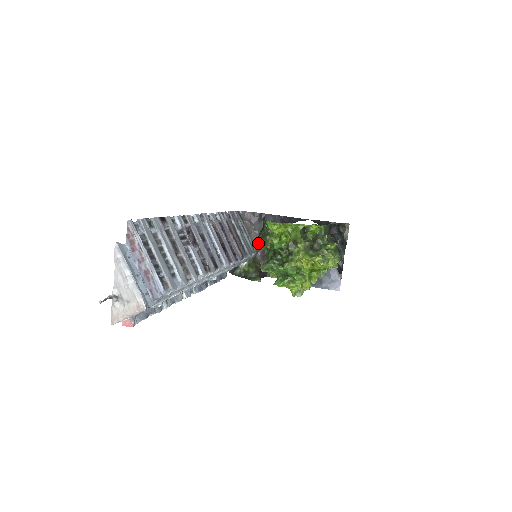
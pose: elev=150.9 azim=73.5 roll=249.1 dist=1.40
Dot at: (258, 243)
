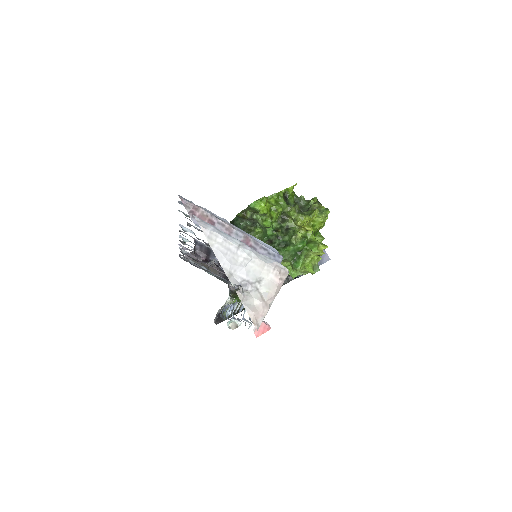
Dot at: occluded
